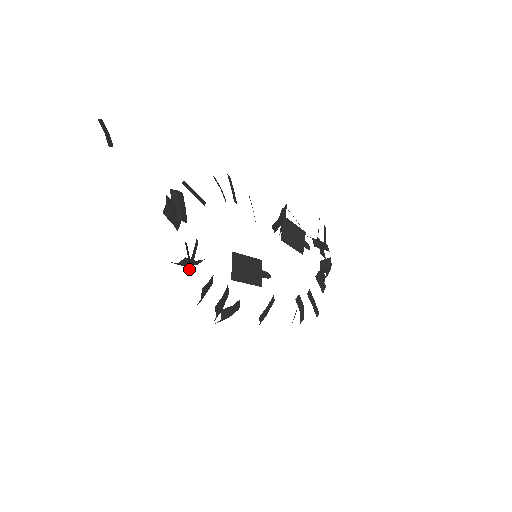
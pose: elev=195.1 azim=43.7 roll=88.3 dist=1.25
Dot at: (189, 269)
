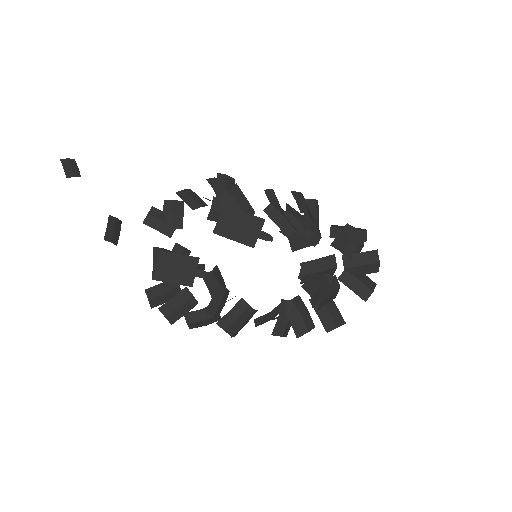
Dot at: (152, 272)
